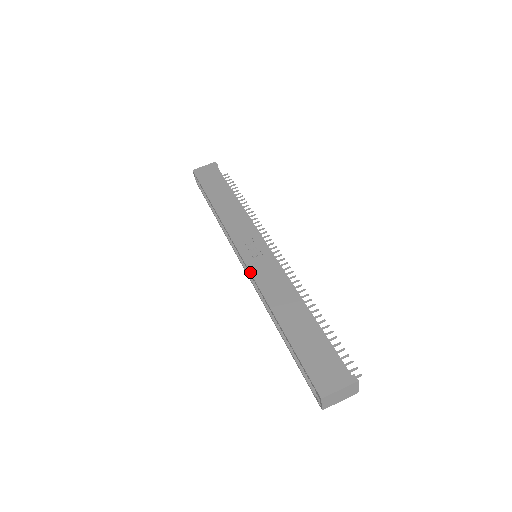
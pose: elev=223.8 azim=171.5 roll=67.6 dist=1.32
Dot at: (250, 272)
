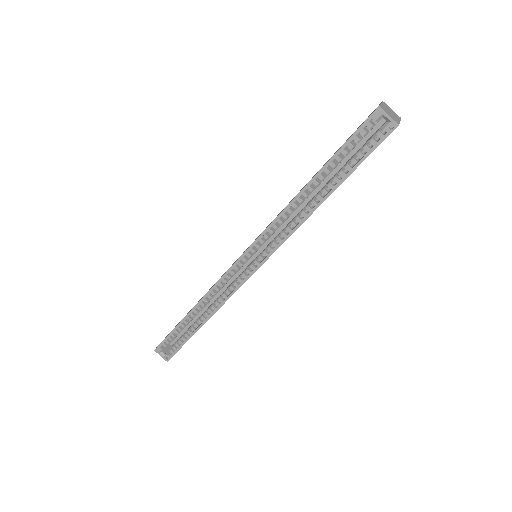
Dot at: (259, 236)
